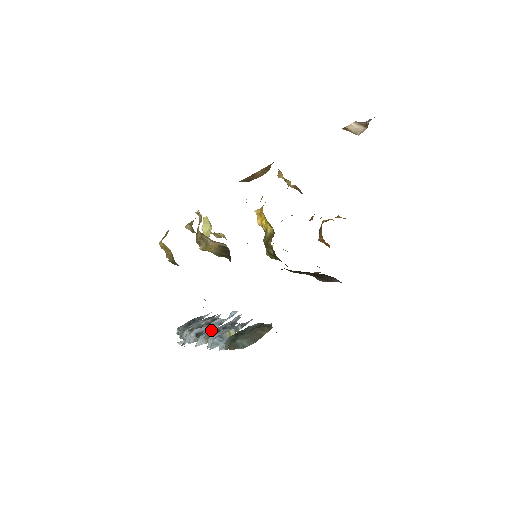
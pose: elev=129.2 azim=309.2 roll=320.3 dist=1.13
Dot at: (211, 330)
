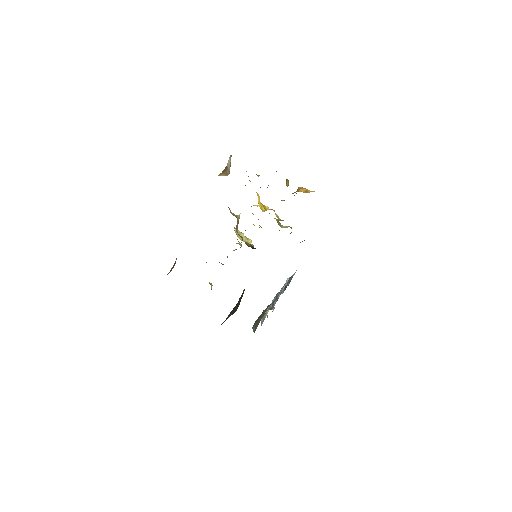
Dot at: (276, 300)
